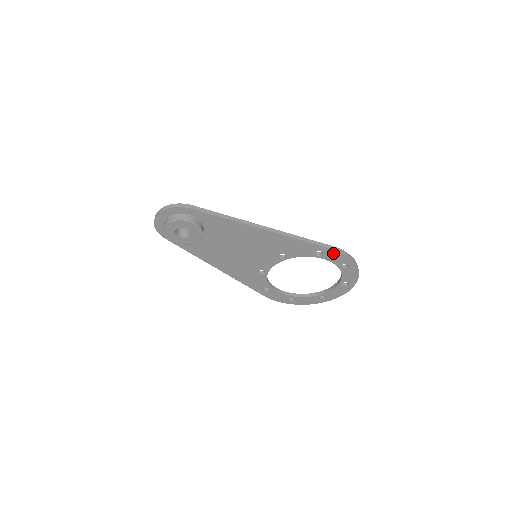
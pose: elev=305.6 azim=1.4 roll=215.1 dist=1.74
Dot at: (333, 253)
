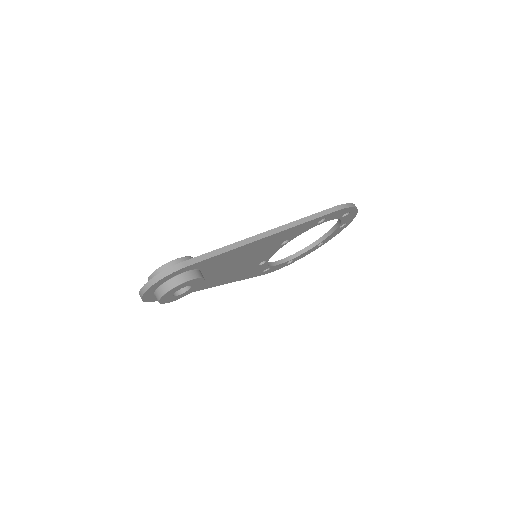
Dot at: (336, 213)
